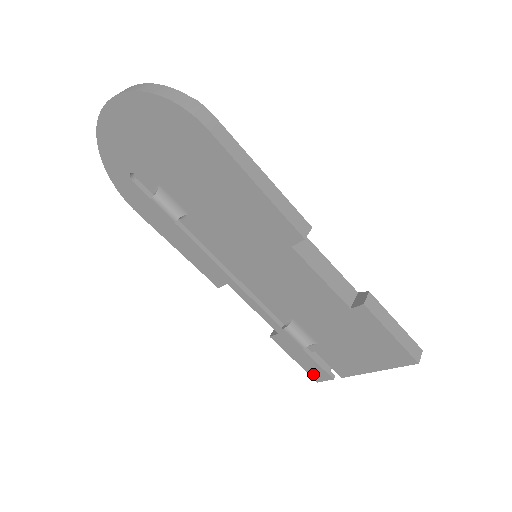
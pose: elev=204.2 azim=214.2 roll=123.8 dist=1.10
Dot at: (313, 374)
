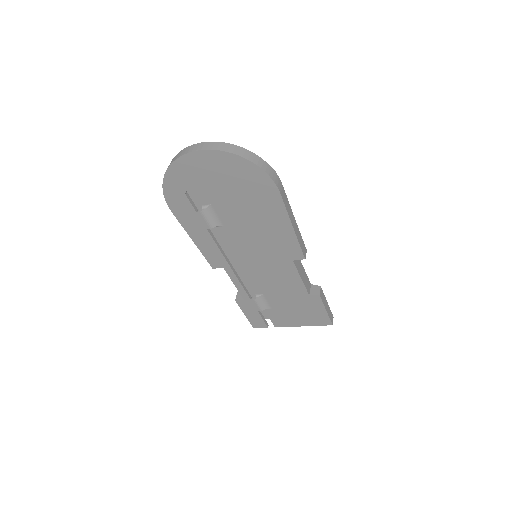
Dot at: (254, 324)
